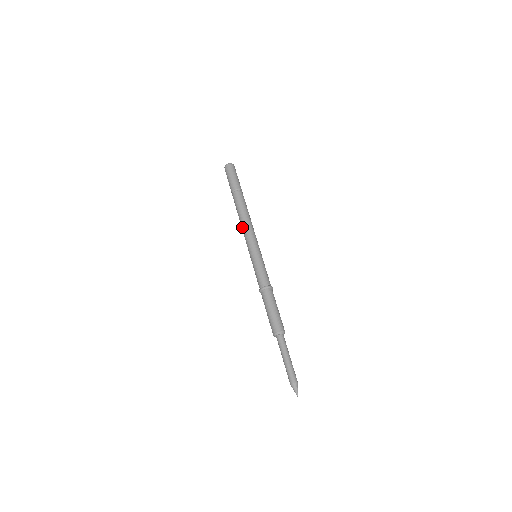
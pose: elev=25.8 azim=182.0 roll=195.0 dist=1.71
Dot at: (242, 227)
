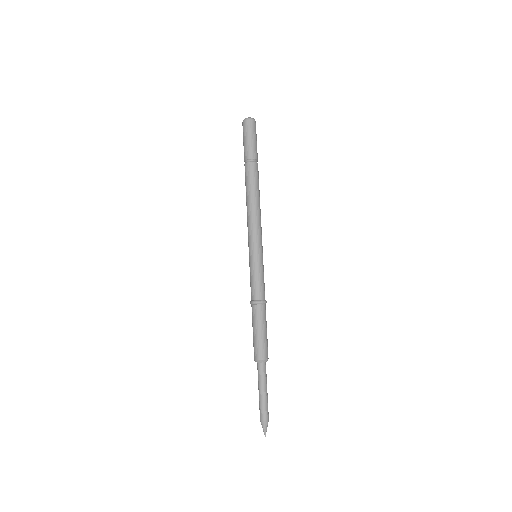
Dot at: (250, 213)
